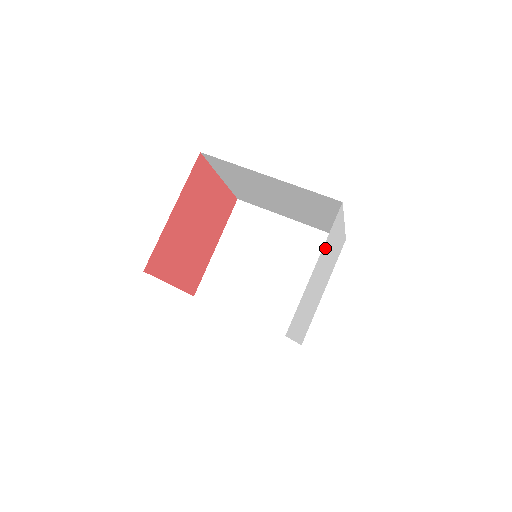
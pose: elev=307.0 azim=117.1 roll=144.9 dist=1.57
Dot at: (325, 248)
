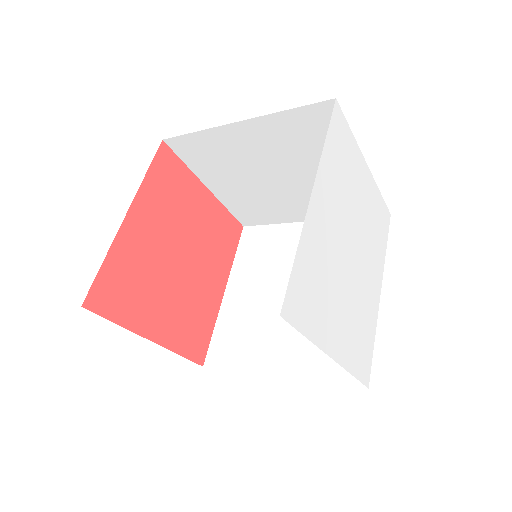
Dot at: (373, 200)
